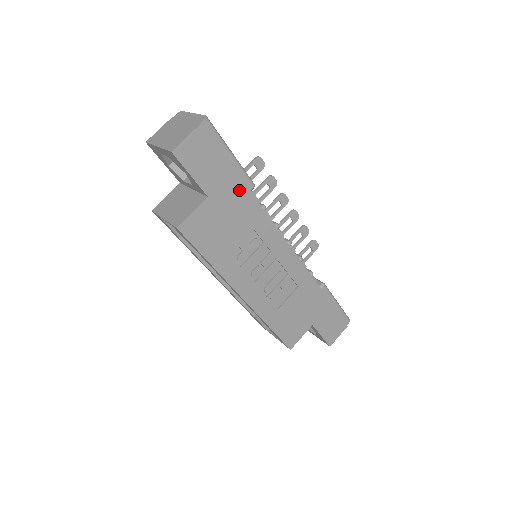
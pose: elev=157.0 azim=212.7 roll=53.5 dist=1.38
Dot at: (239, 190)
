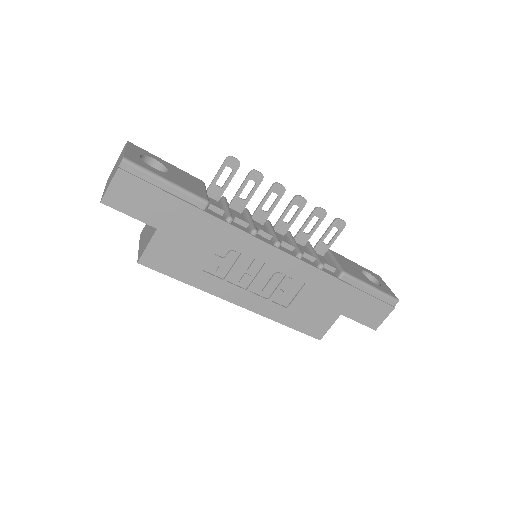
Dot at: (189, 213)
